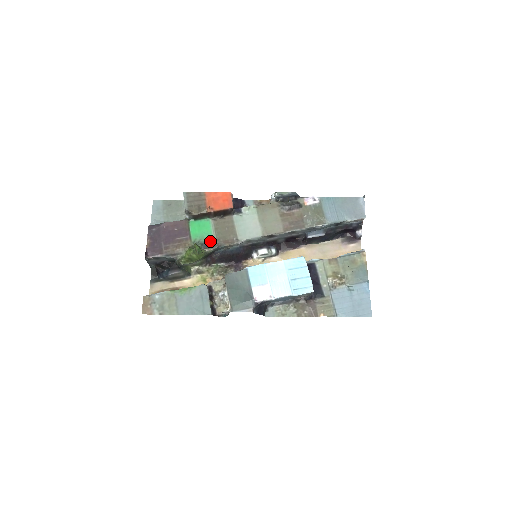
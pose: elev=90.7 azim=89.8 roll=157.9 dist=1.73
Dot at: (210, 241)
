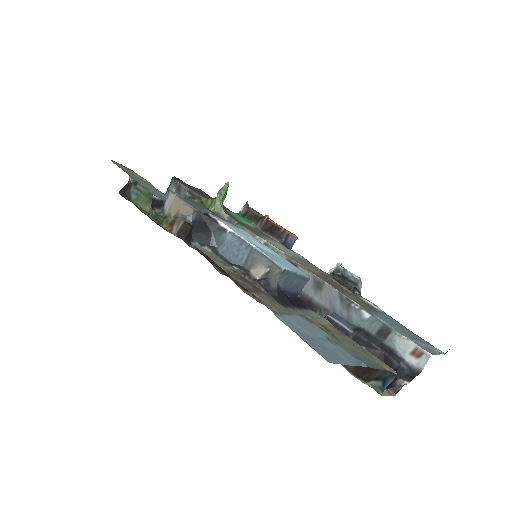
Dot at: (235, 218)
